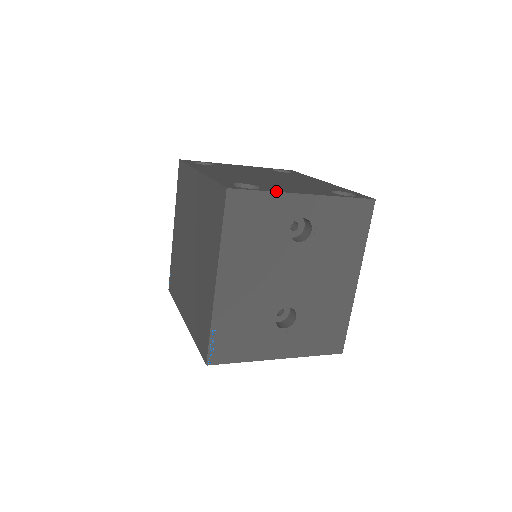
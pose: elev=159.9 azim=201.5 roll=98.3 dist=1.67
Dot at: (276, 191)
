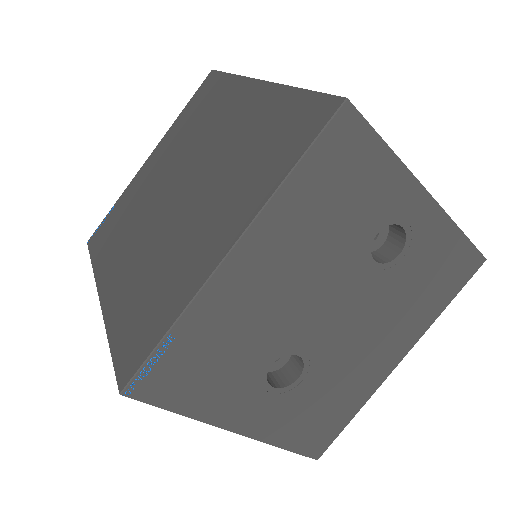
Dot at: (399, 159)
